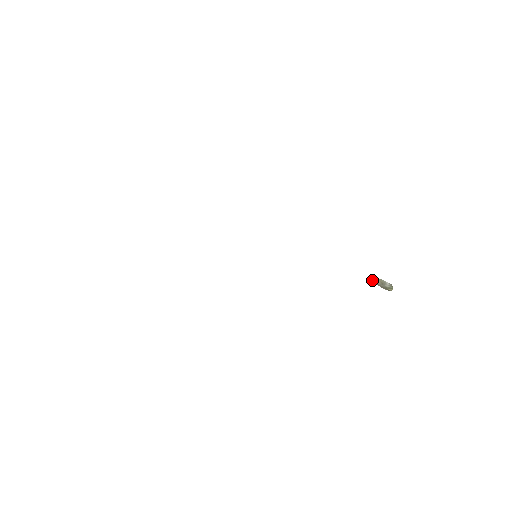
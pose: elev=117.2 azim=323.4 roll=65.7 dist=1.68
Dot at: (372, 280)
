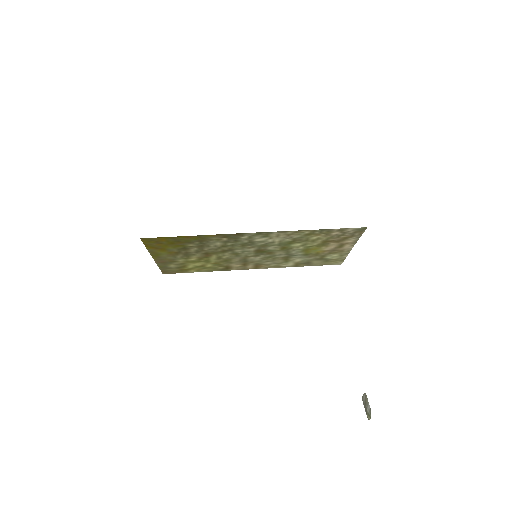
Dot at: occluded
